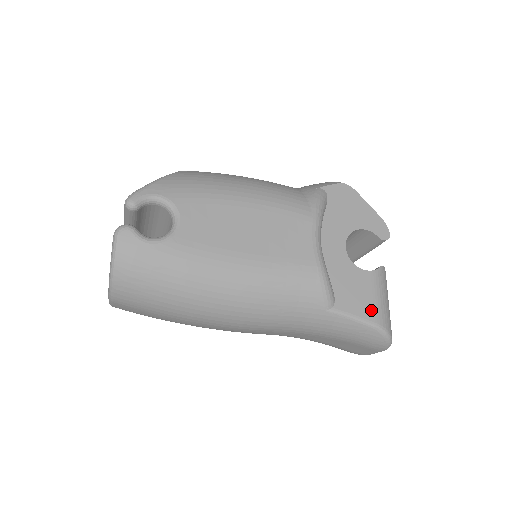
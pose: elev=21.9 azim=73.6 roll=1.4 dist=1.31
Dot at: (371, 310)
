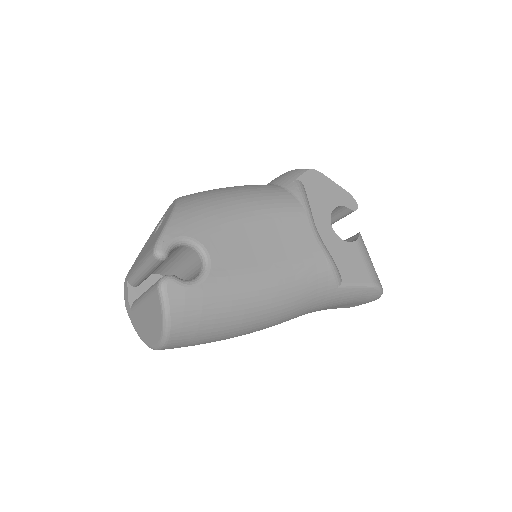
Dot at: (366, 274)
